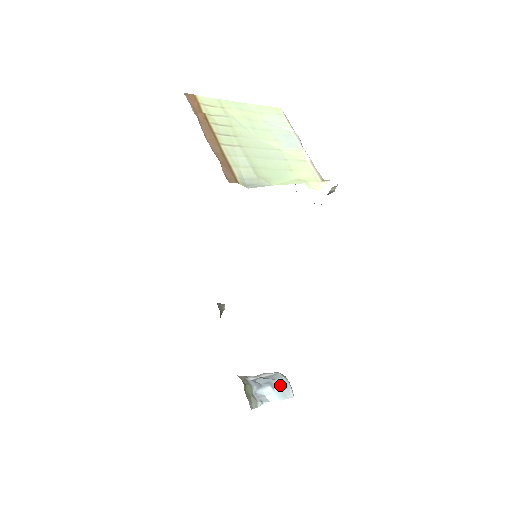
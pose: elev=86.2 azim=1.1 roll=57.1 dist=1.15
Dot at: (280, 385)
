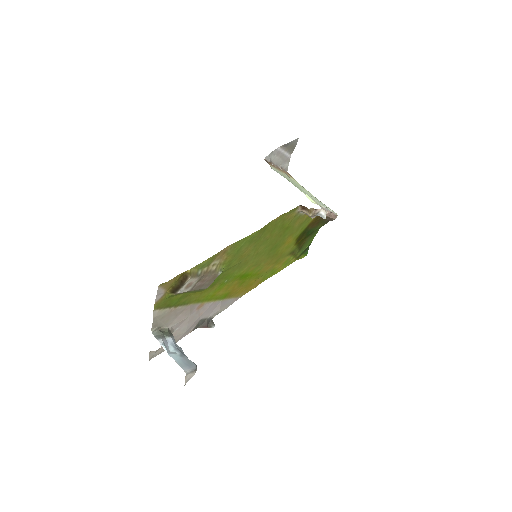
Dot at: (187, 362)
